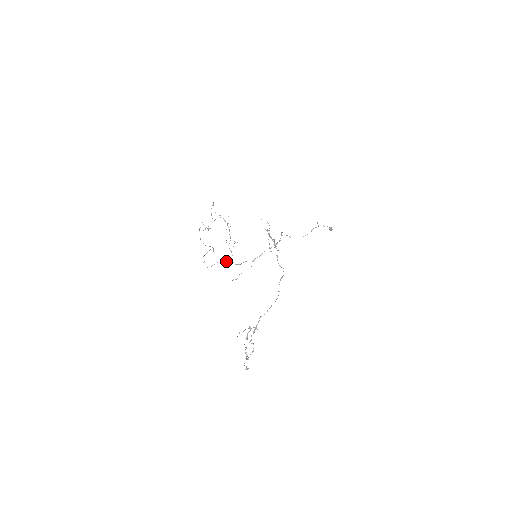
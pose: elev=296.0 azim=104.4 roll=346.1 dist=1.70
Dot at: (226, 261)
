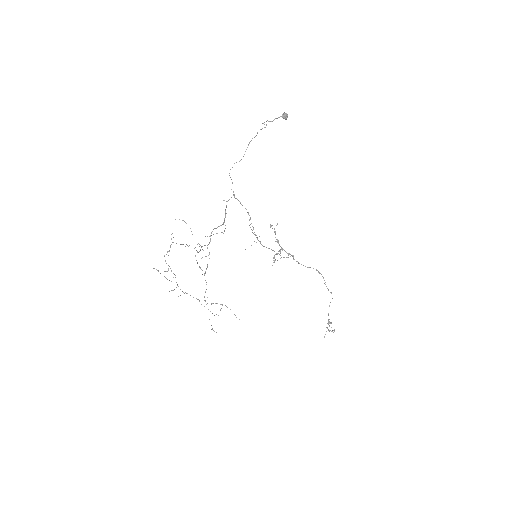
Dot at: occluded
